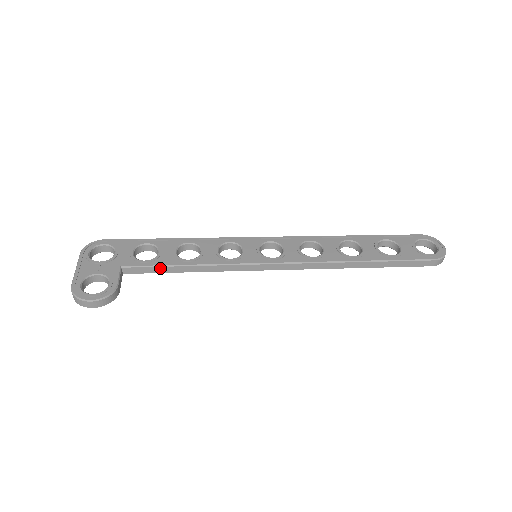
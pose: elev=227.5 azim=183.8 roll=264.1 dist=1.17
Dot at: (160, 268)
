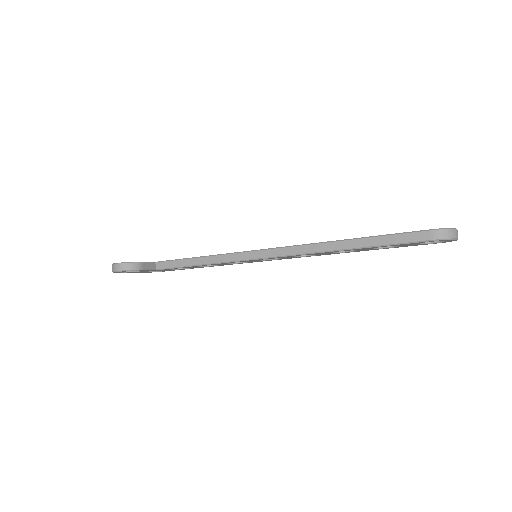
Dot at: (179, 261)
